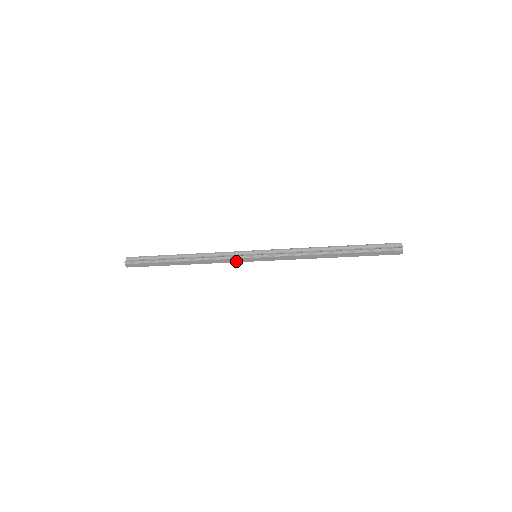
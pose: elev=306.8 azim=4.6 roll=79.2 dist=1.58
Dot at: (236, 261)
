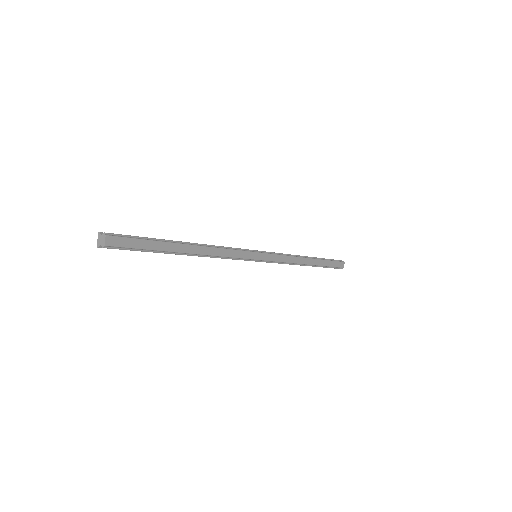
Dot at: (243, 256)
